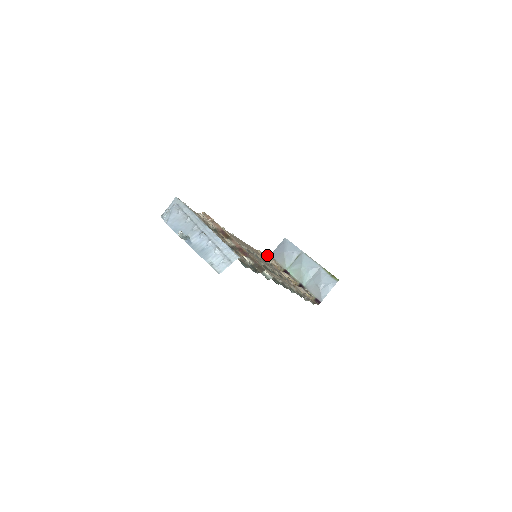
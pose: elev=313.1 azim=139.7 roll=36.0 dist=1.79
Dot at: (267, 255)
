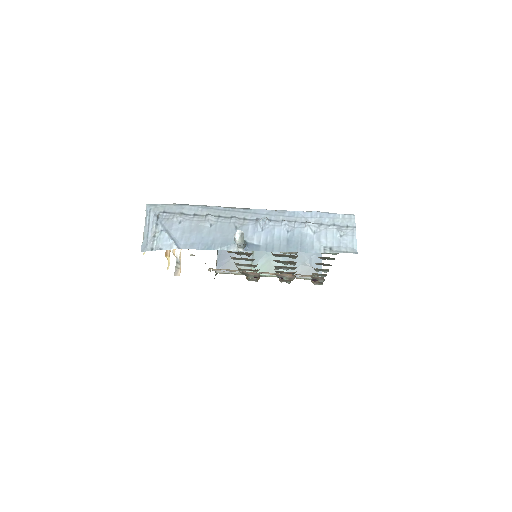
Dot at: (219, 270)
